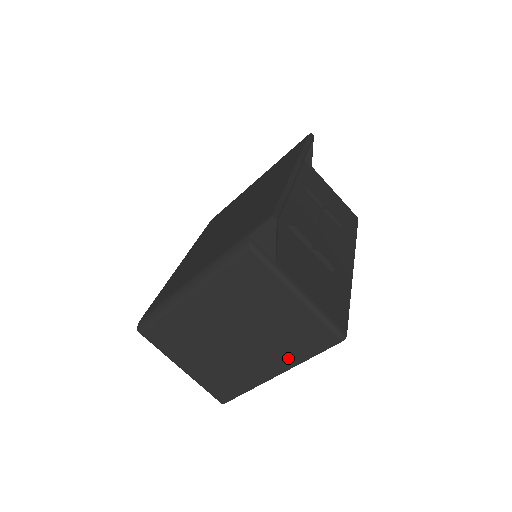
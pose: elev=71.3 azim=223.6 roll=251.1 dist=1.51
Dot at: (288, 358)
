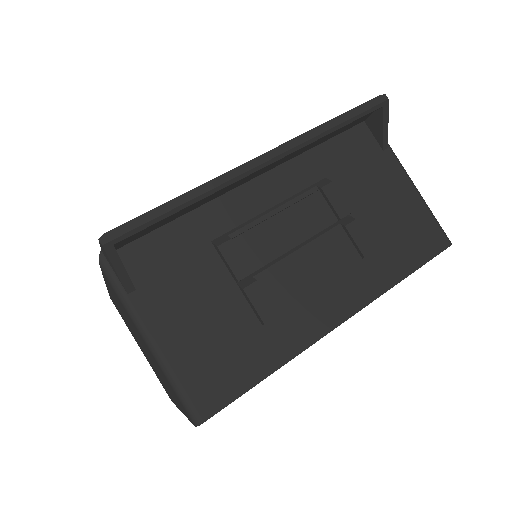
Dot at: occluded
